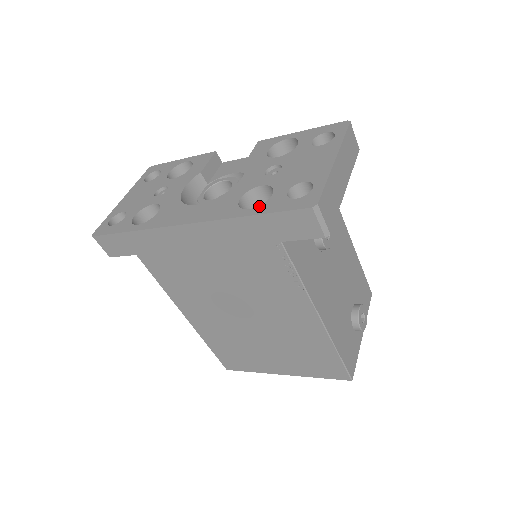
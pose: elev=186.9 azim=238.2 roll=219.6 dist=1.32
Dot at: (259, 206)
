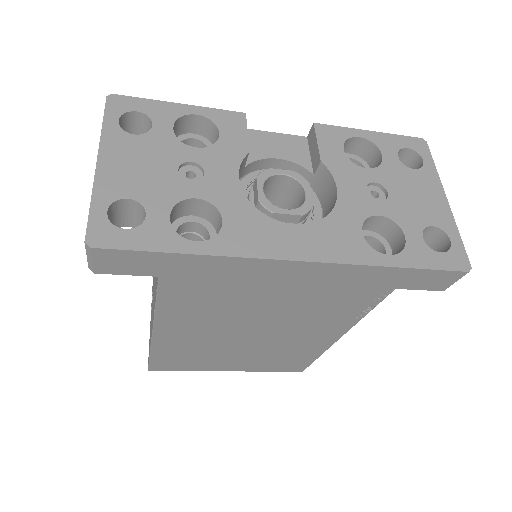
Dot at: (401, 253)
